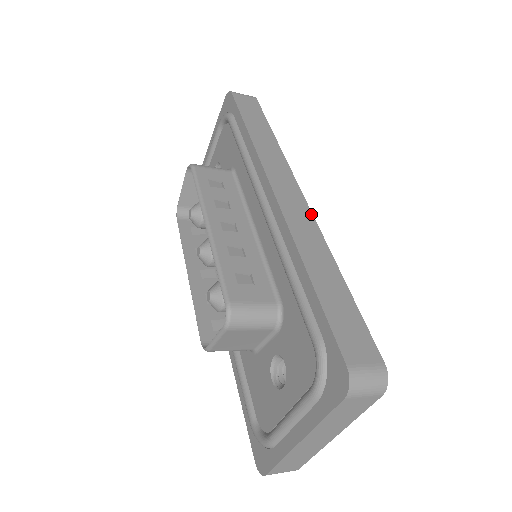
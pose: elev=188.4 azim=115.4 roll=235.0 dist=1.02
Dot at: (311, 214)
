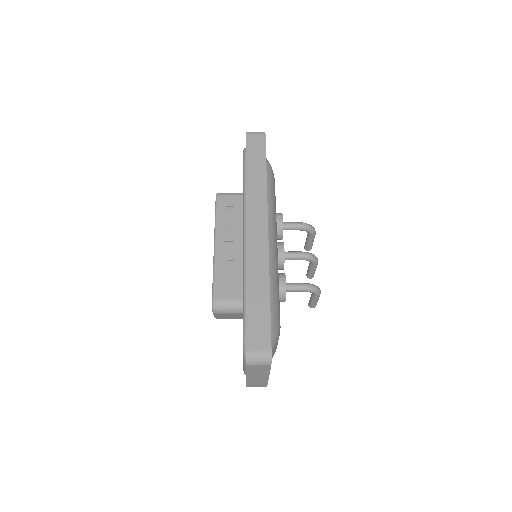
Dot at: (267, 245)
